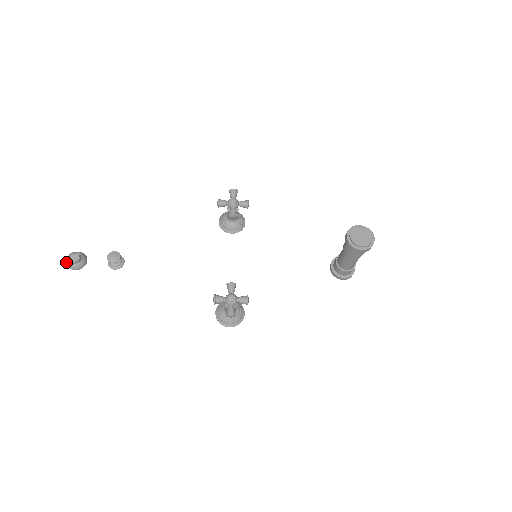
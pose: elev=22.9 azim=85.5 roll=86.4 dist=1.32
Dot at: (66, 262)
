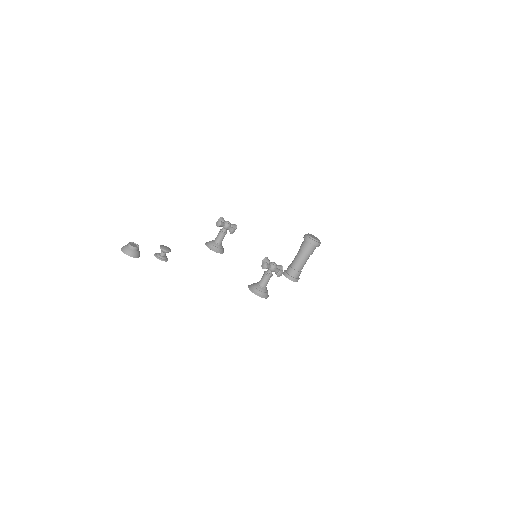
Dot at: (124, 251)
